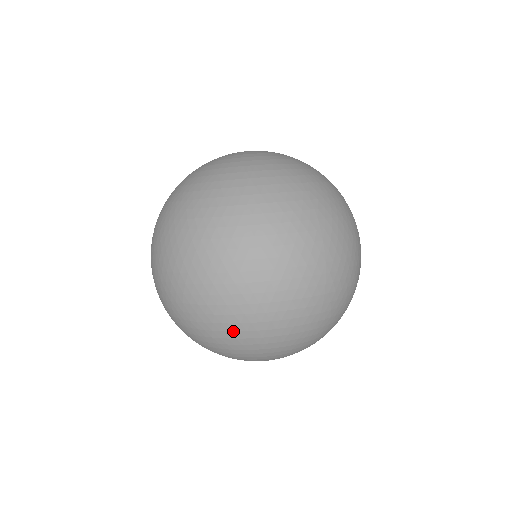
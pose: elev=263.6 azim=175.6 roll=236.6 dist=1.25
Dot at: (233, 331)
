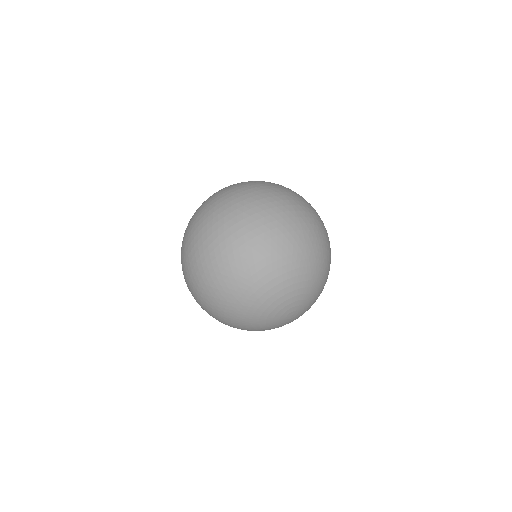
Dot at: (250, 258)
